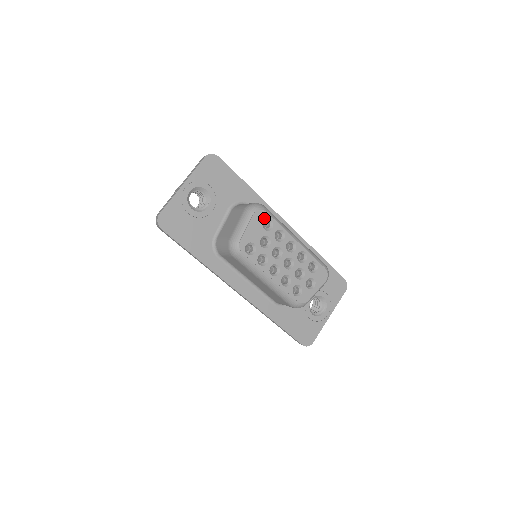
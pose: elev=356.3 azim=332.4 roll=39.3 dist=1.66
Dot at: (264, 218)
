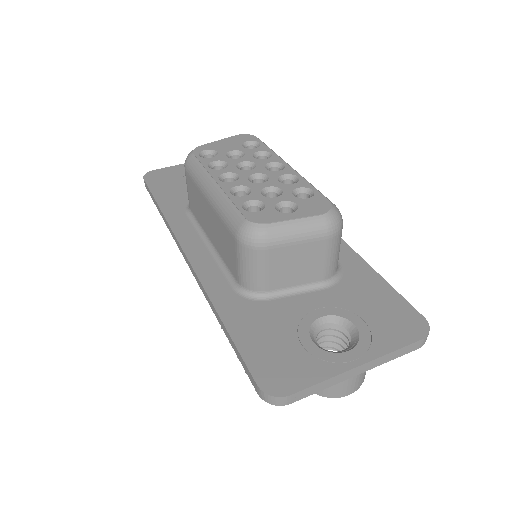
Dot at: (250, 140)
